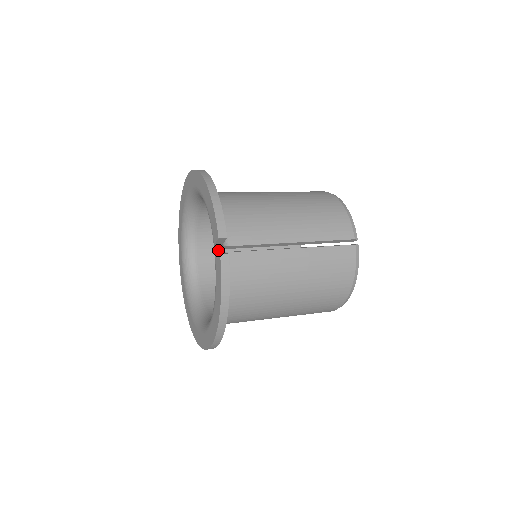
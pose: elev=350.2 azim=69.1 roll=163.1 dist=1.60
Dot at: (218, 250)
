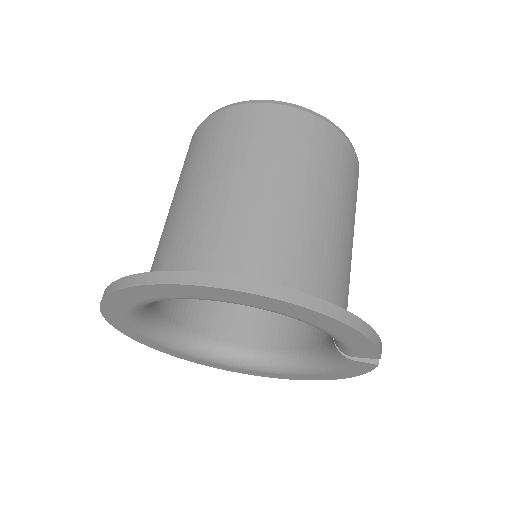
Dot at: occluded
